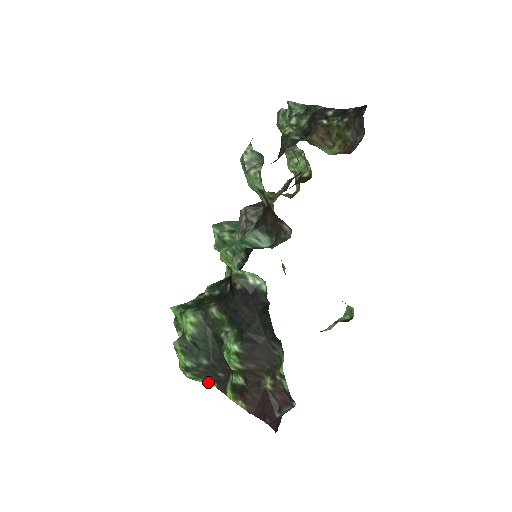
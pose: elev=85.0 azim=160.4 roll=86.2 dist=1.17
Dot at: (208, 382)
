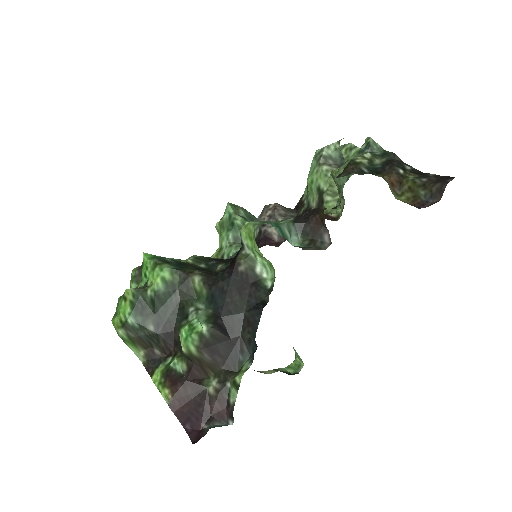
Dot at: (137, 353)
